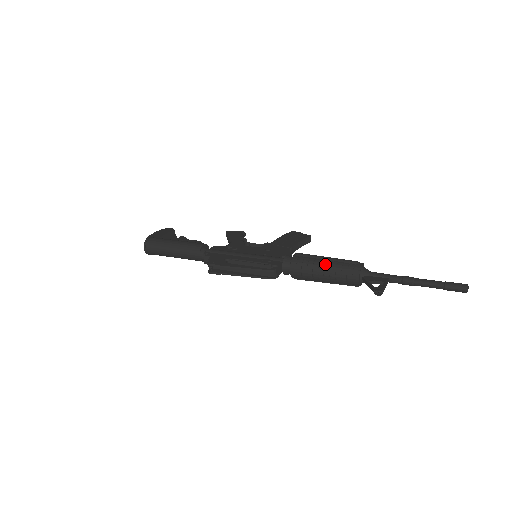
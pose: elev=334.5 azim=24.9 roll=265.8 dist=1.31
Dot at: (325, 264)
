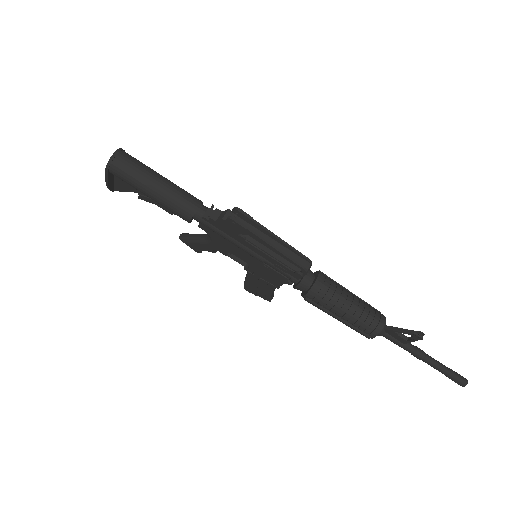
Dot at: (352, 294)
